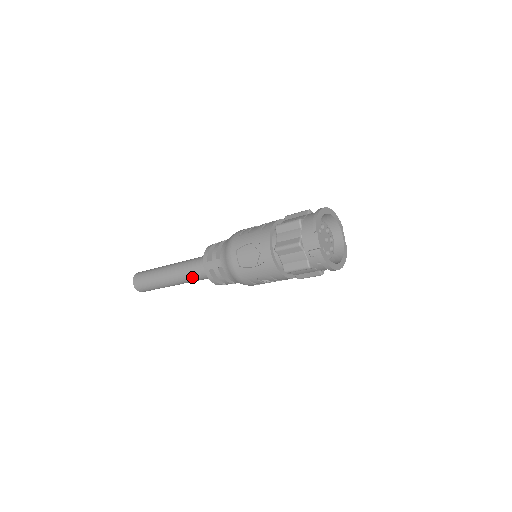
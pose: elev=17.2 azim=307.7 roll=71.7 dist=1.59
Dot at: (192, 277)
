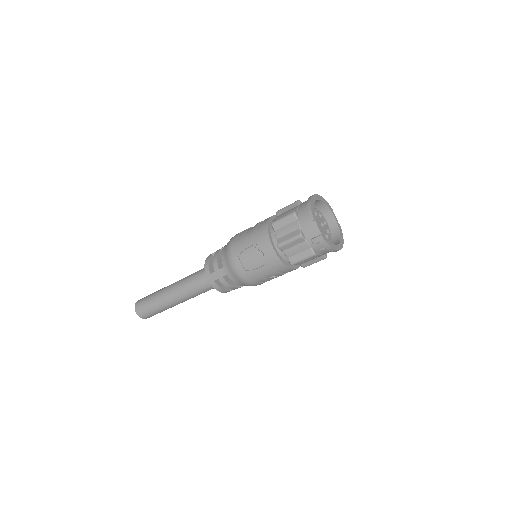
Dot at: (197, 292)
